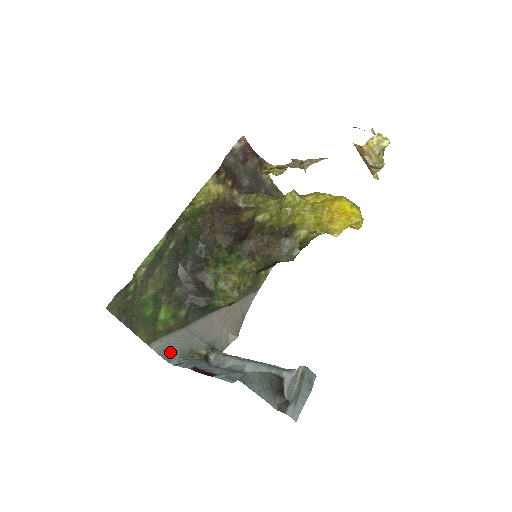
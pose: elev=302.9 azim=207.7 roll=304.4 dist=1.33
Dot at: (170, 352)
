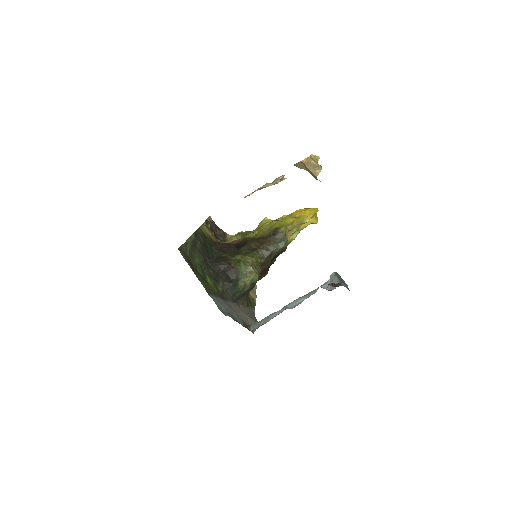
Dot at: (222, 310)
